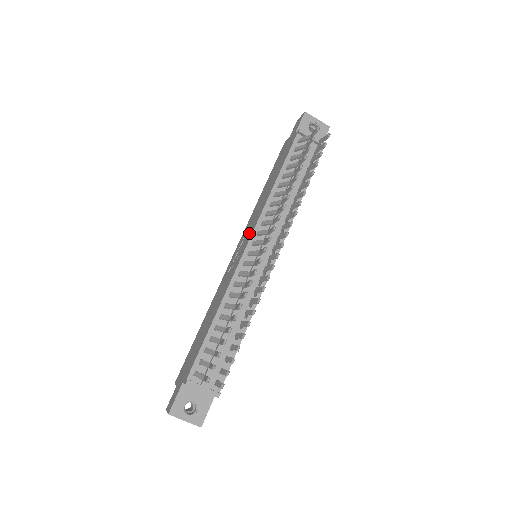
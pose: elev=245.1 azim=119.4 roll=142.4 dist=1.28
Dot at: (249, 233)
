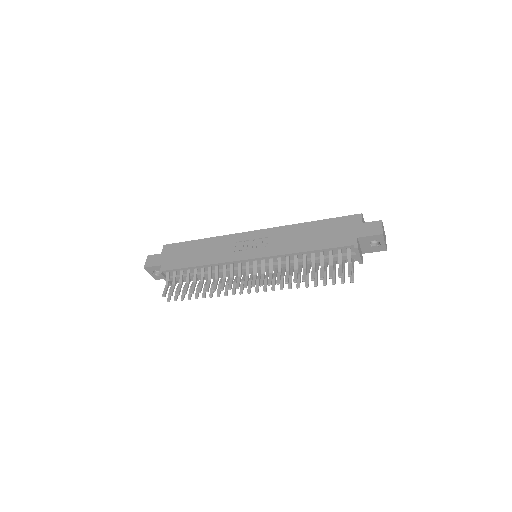
Dot at: (263, 249)
